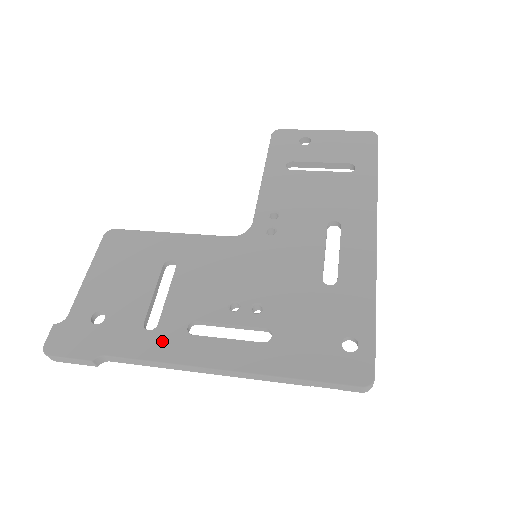
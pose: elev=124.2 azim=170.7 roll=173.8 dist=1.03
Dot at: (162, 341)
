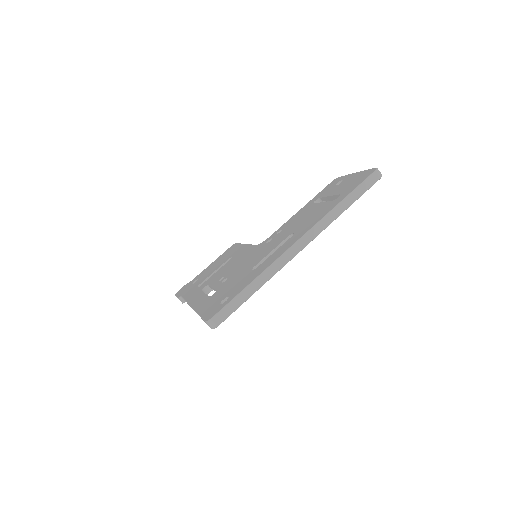
Dot at: (194, 292)
